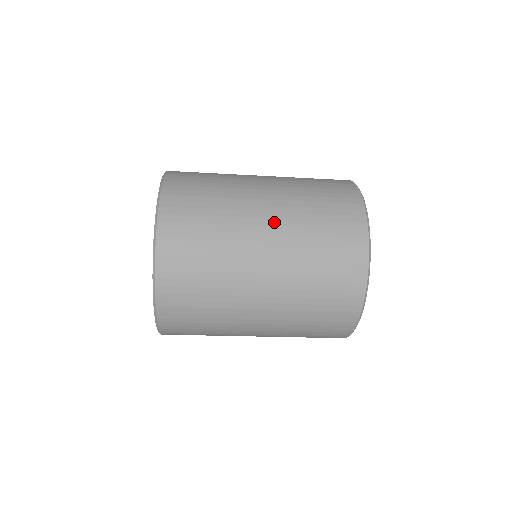
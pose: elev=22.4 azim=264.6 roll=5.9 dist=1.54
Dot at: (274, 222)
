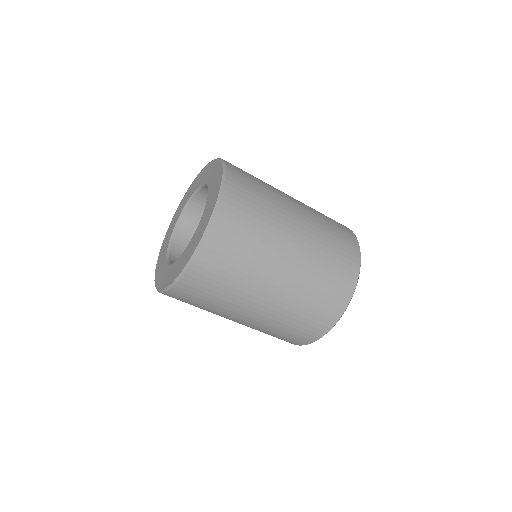
Dot at: (284, 285)
